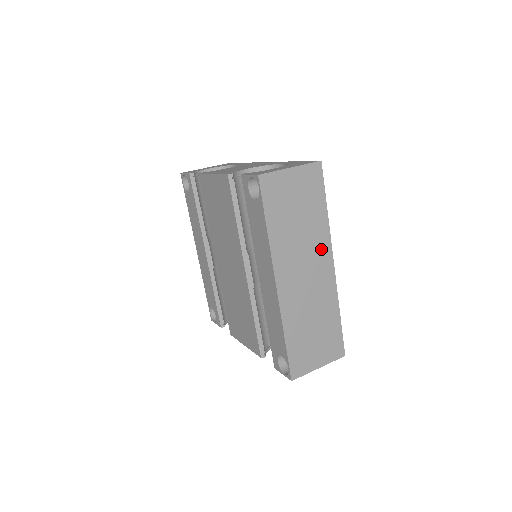
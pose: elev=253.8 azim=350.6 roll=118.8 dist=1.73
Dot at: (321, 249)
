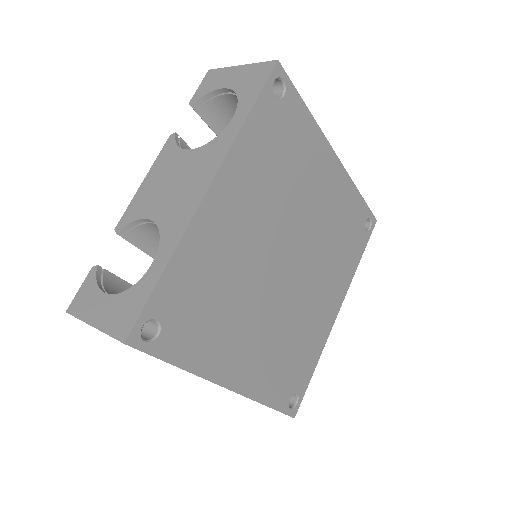
Dot at: occluded
